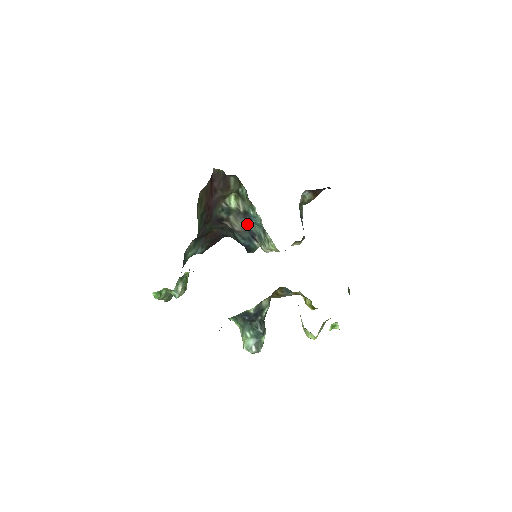
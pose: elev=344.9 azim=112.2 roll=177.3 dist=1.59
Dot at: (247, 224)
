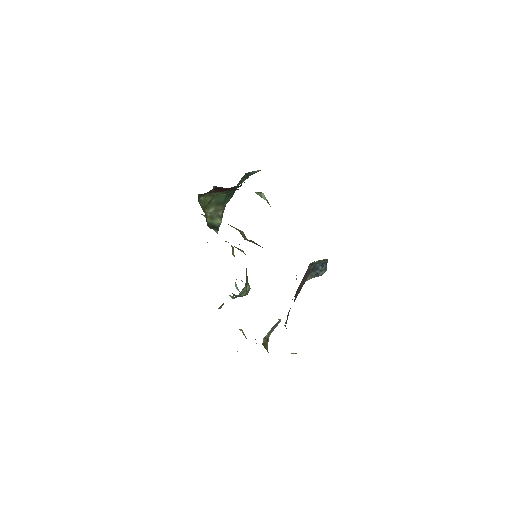
Dot at: occluded
